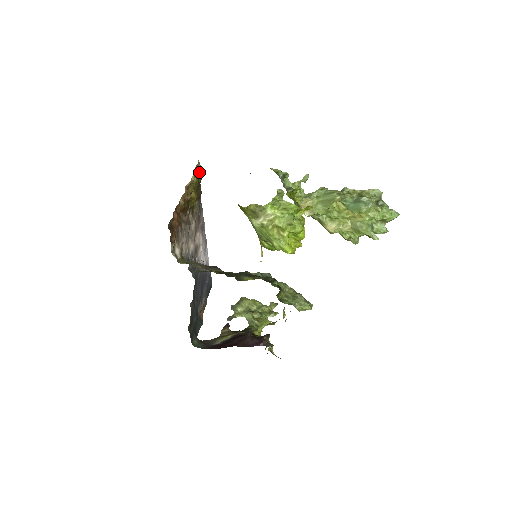
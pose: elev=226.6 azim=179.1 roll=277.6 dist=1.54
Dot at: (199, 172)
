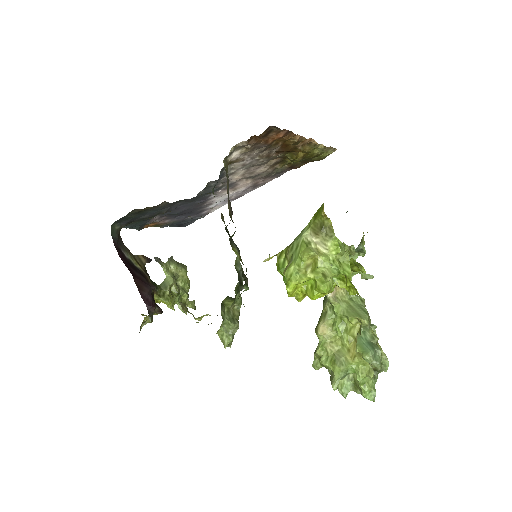
Dot at: (325, 154)
